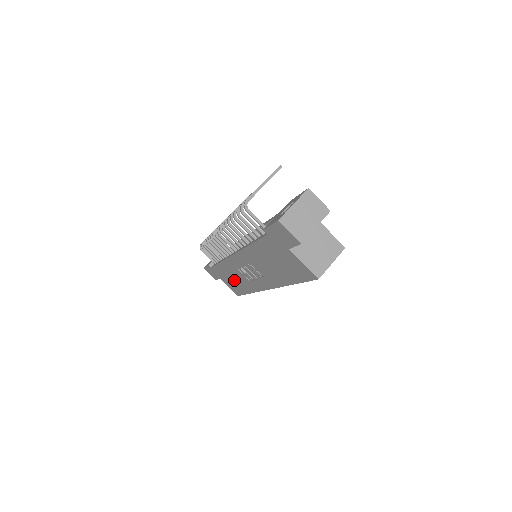
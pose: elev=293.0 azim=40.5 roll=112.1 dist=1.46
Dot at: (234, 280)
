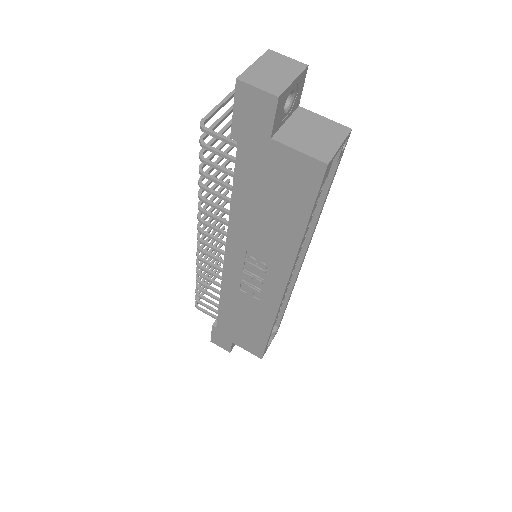
Dot at: (245, 324)
